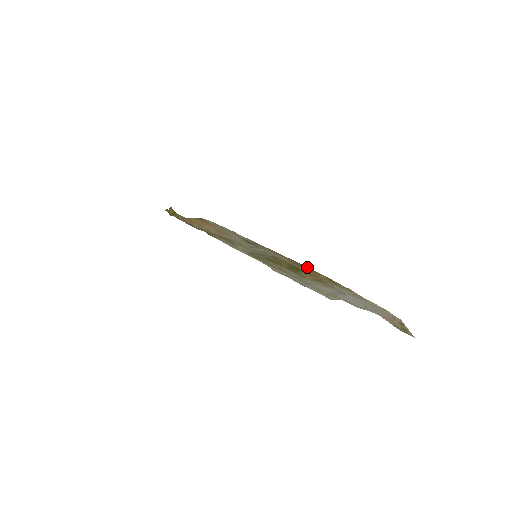
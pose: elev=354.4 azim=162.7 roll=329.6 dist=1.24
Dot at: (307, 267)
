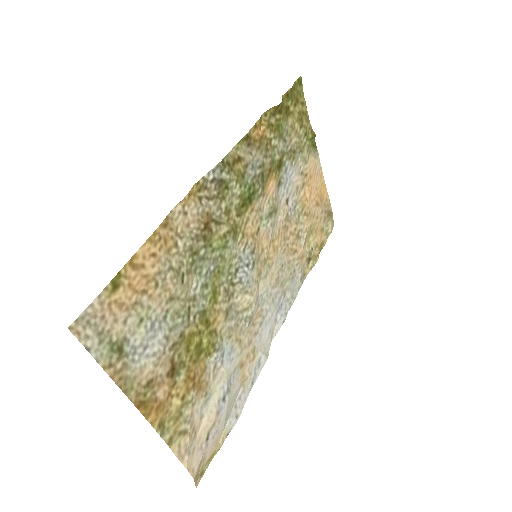
Dot at: (146, 407)
